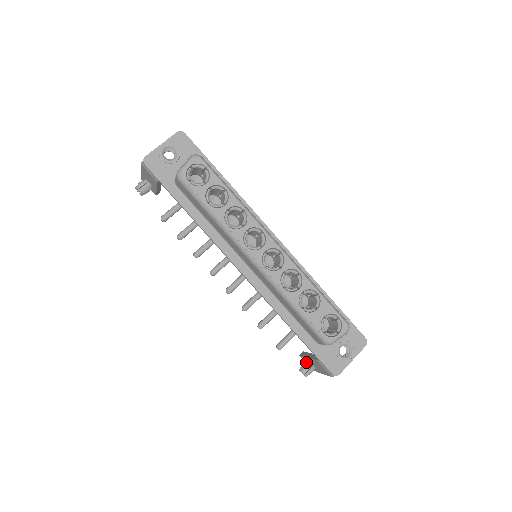
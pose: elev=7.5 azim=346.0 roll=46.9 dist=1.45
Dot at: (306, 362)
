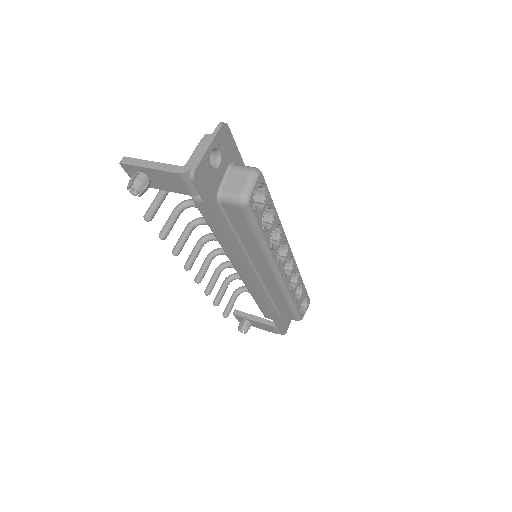
Dot at: (245, 322)
